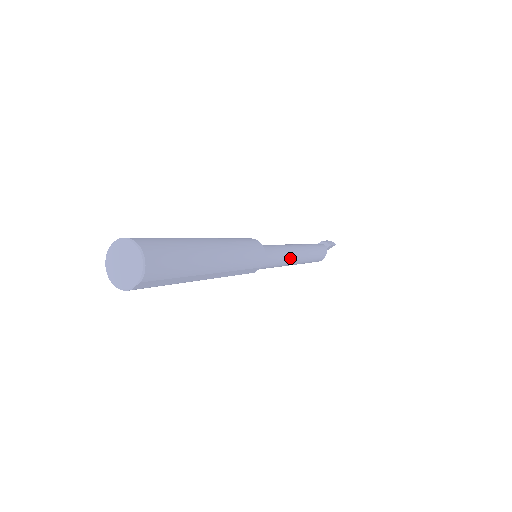
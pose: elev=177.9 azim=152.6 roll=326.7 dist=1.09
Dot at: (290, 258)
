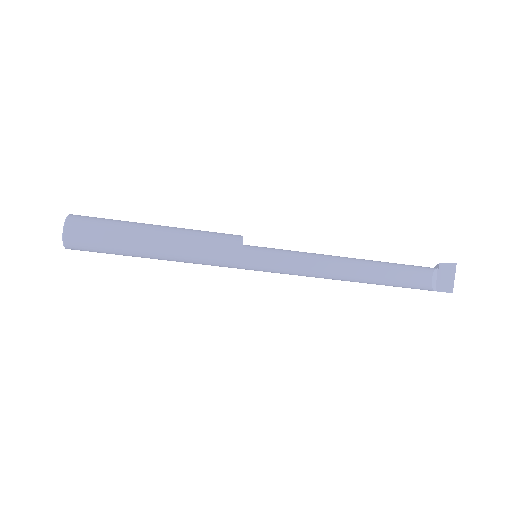
Dot at: (320, 258)
